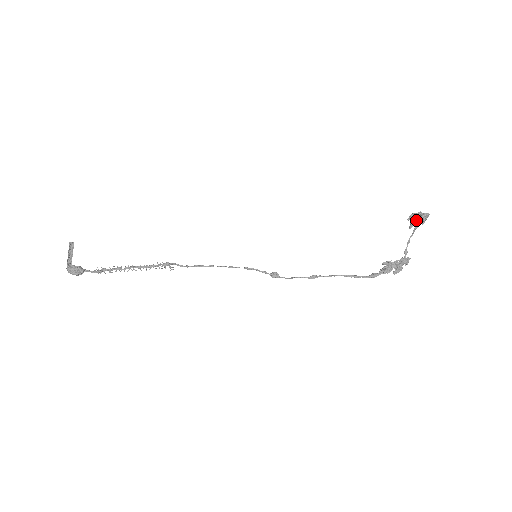
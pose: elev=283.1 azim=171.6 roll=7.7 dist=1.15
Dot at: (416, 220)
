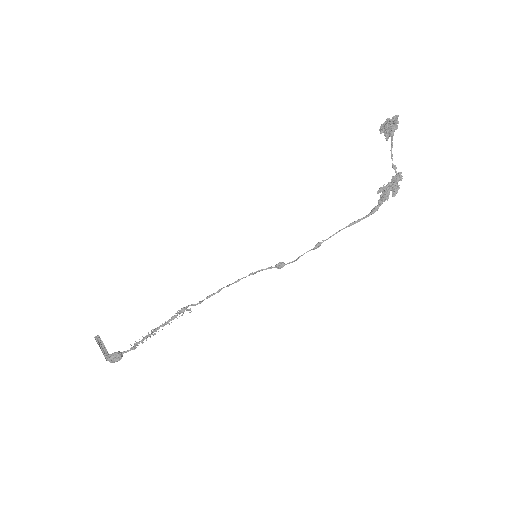
Dot at: (388, 129)
